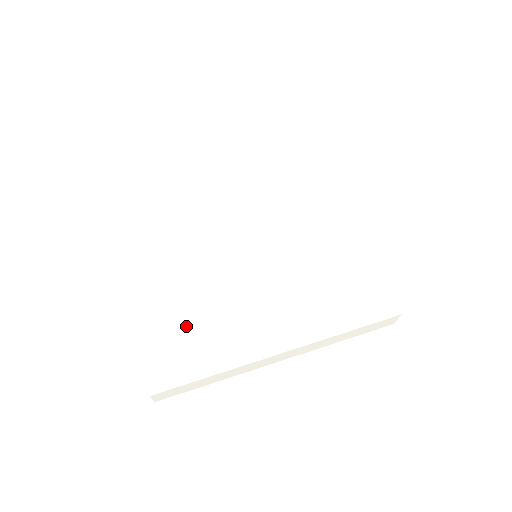
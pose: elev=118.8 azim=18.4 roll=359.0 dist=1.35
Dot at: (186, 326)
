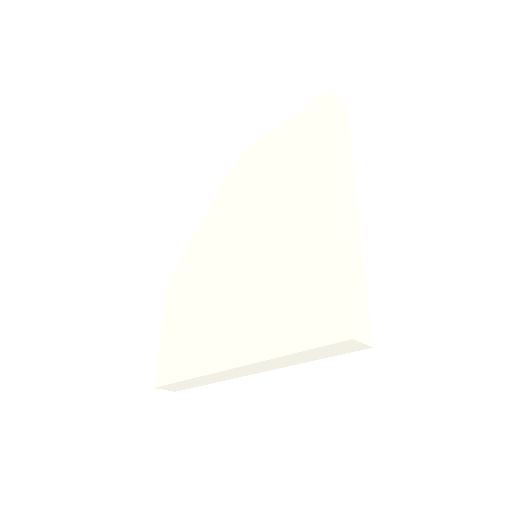
Dot at: (185, 330)
